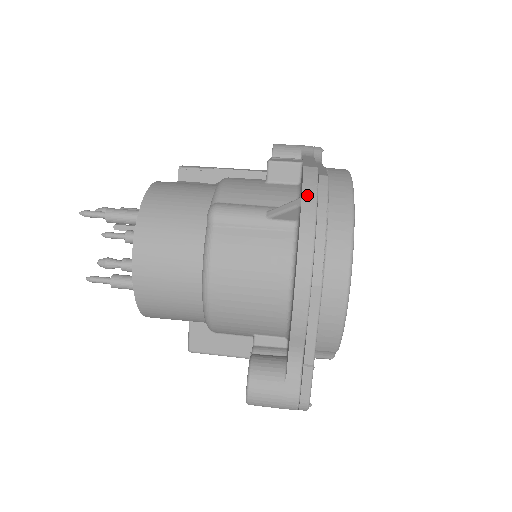
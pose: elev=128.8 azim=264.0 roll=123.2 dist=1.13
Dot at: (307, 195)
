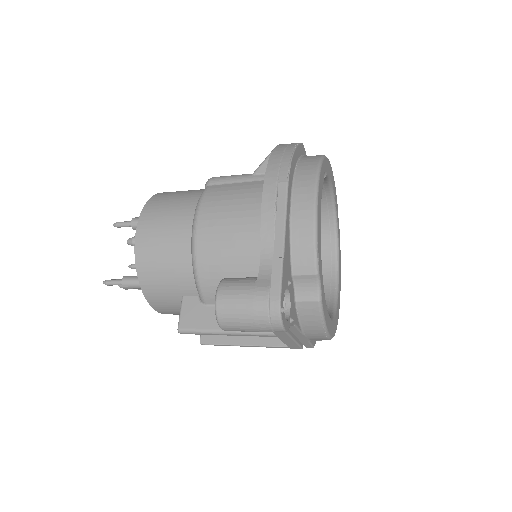
Dot at: (282, 145)
